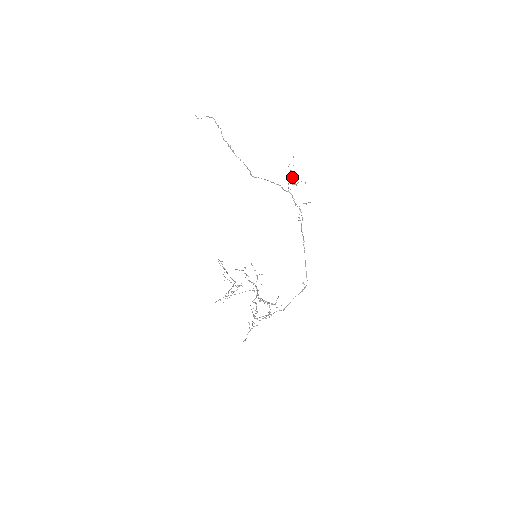
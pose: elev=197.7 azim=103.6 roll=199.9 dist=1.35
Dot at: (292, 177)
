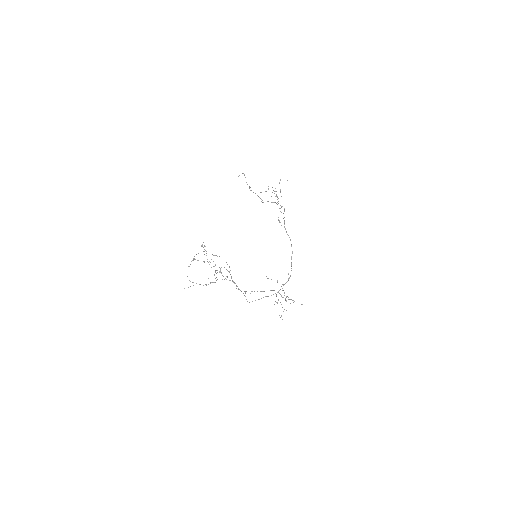
Dot at: occluded
